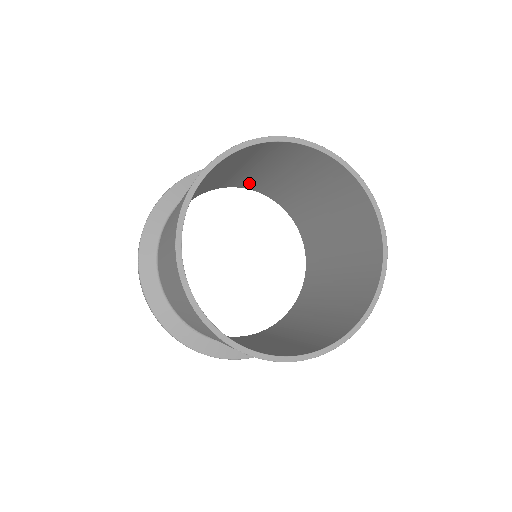
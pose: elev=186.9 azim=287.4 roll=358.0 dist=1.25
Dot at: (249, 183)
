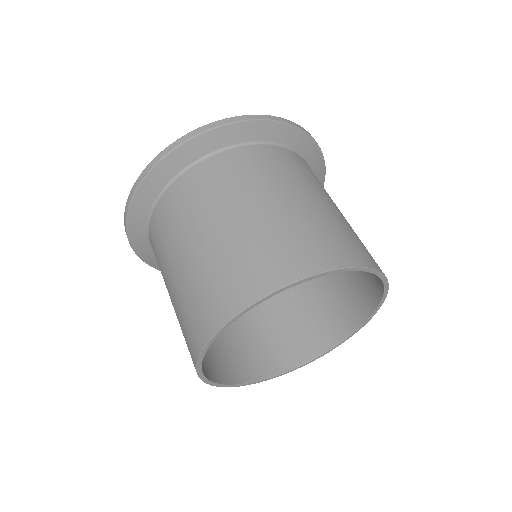
Dot at: occluded
